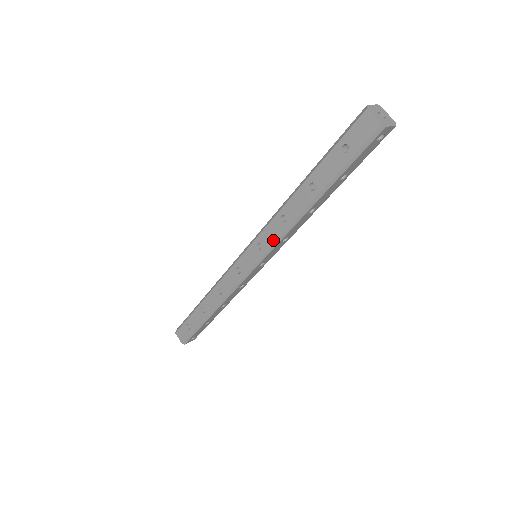
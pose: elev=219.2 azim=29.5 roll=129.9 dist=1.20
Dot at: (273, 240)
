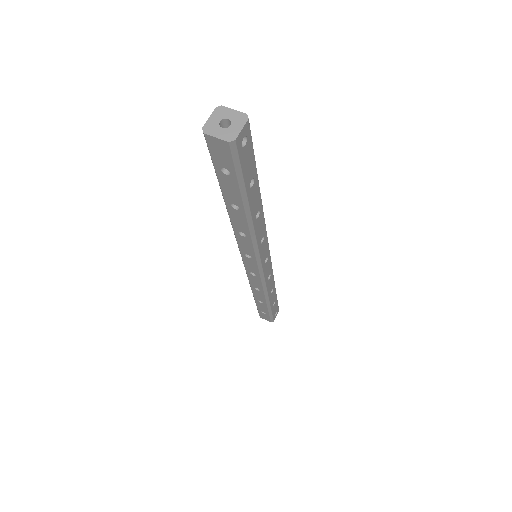
Dot at: (252, 250)
